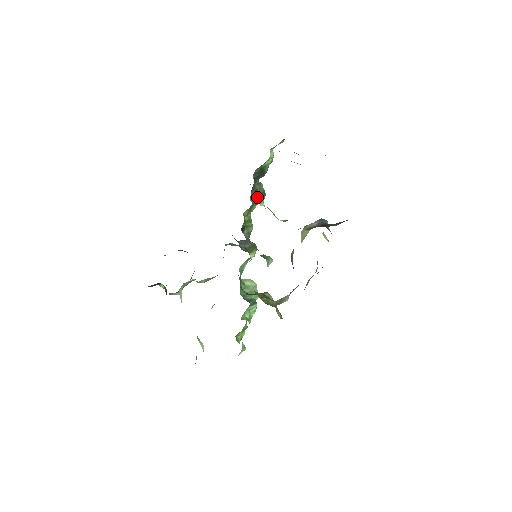
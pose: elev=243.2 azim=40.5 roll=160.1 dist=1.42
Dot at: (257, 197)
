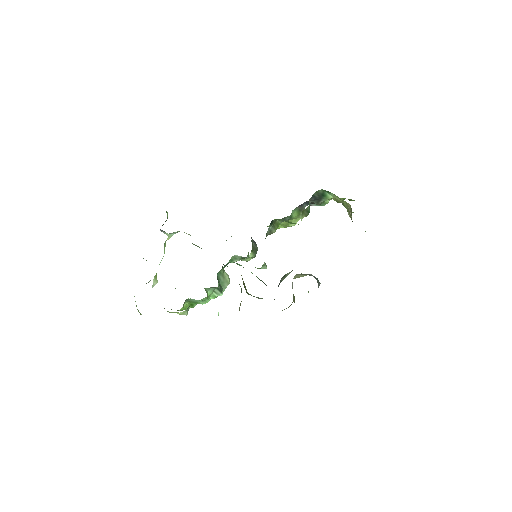
Dot at: (295, 217)
